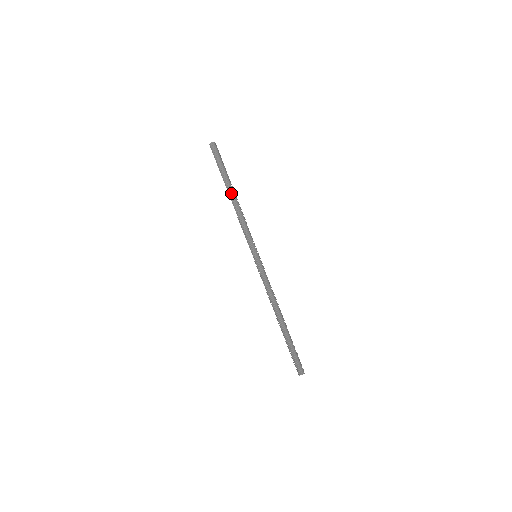
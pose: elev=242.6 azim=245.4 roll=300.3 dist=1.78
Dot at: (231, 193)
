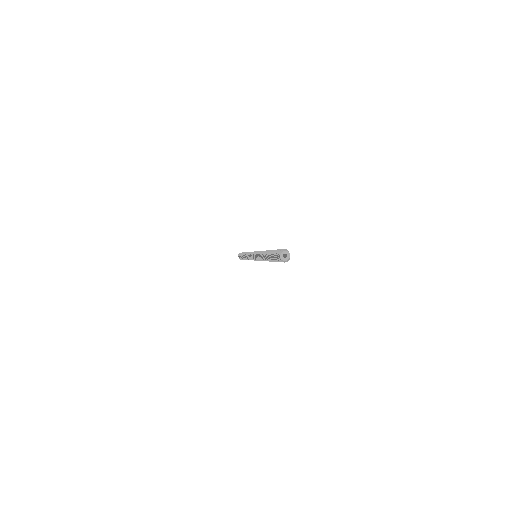
Dot at: occluded
